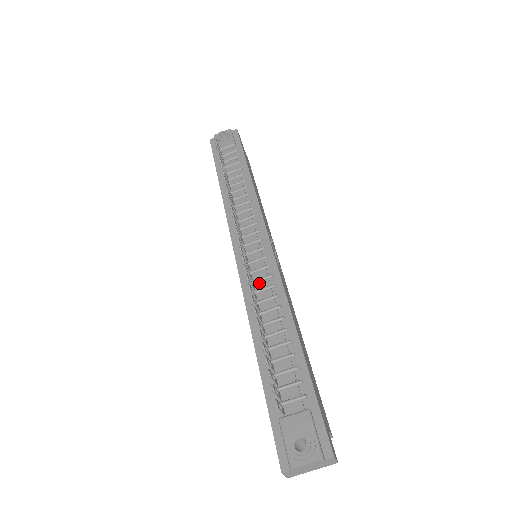
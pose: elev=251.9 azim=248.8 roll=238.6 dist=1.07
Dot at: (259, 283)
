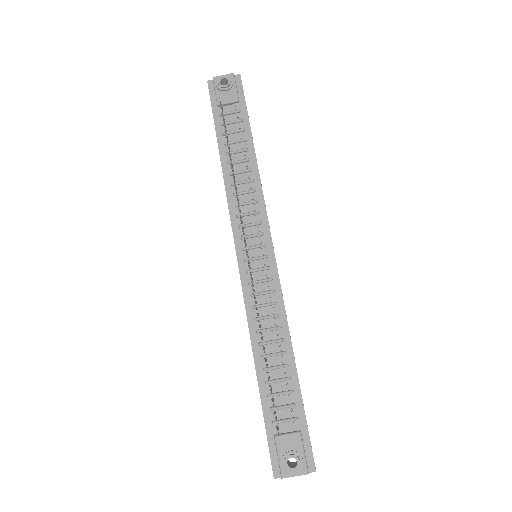
Dot at: (261, 296)
